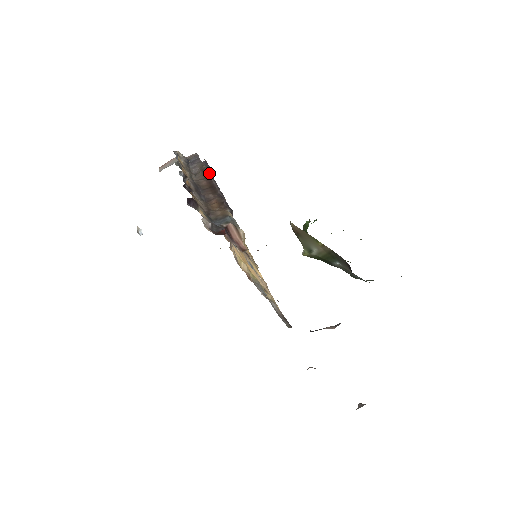
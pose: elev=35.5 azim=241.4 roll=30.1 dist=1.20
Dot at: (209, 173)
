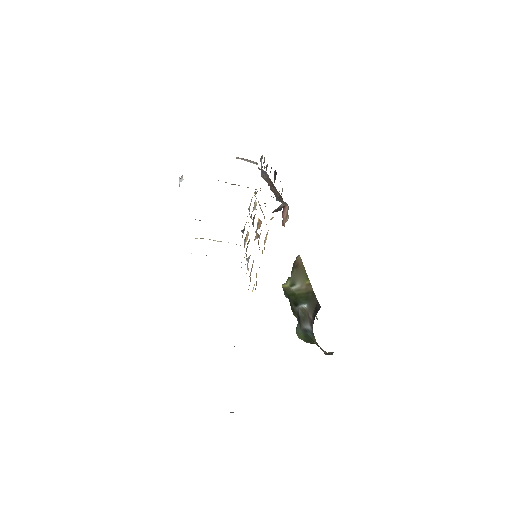
Dot at: occluded
